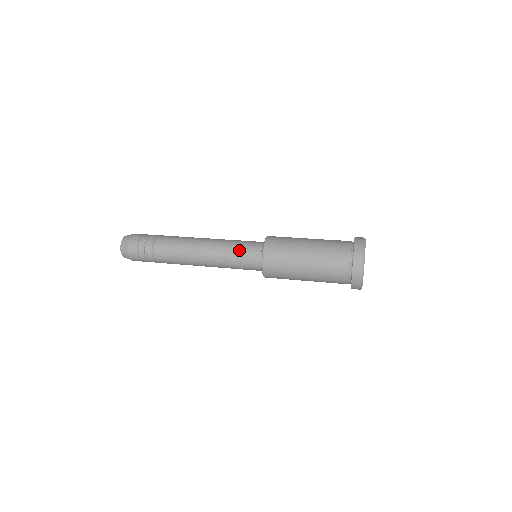
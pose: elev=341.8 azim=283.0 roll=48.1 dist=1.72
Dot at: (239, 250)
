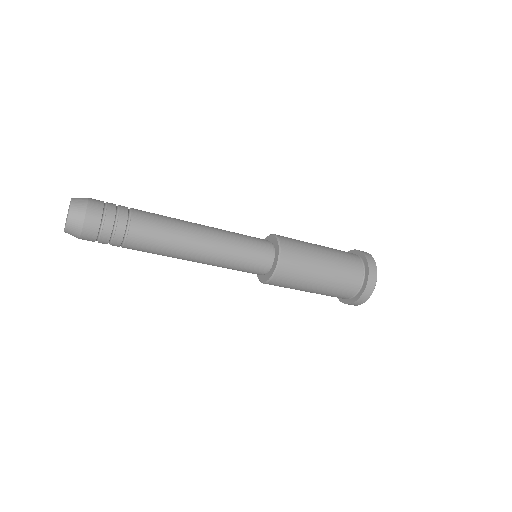
Dot at: occluded
